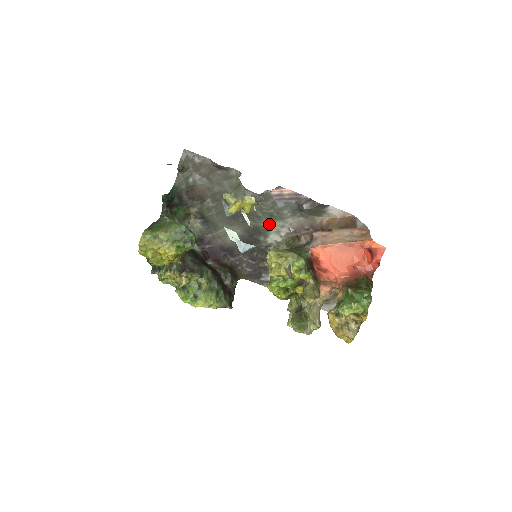
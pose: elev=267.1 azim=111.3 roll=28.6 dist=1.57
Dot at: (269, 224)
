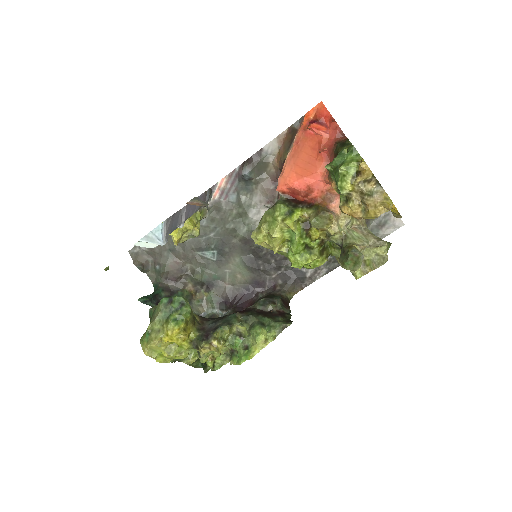
Dot at: (247, 224)
